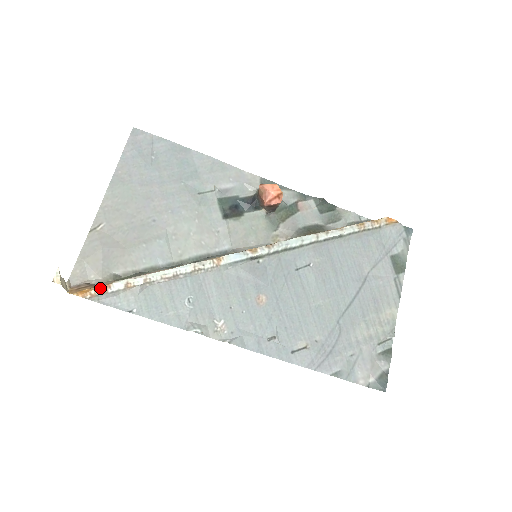
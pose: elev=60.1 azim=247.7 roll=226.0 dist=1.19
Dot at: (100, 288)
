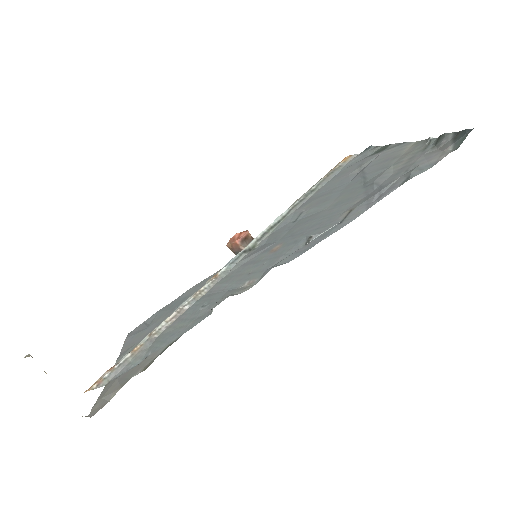
Dot at: (106, 373)
